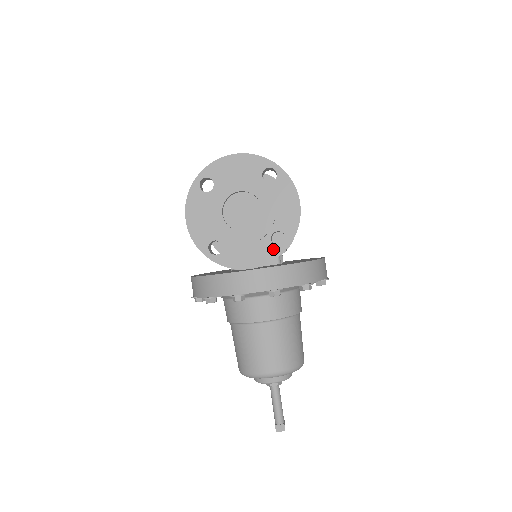
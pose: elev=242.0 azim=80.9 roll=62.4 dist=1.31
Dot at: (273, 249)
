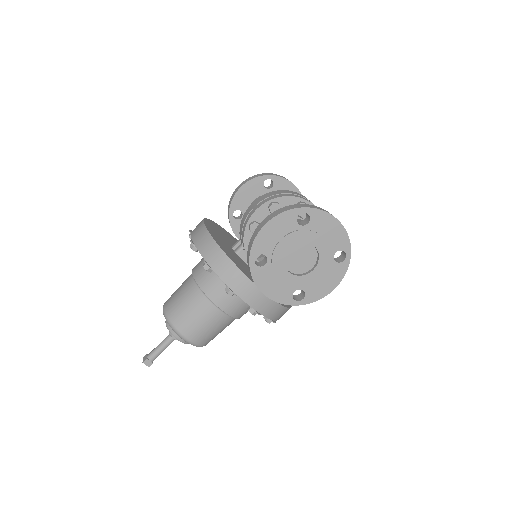
Dot at: (289, 297)
